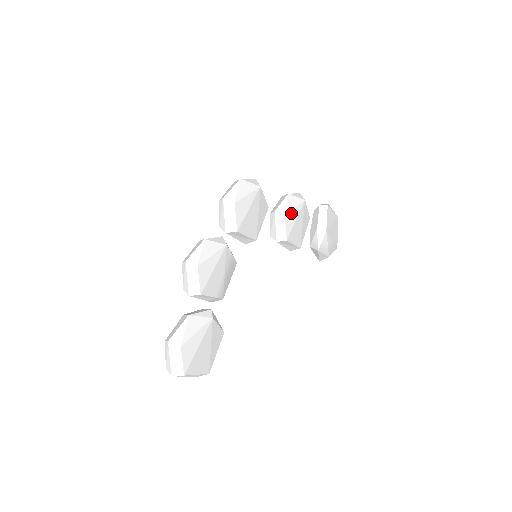
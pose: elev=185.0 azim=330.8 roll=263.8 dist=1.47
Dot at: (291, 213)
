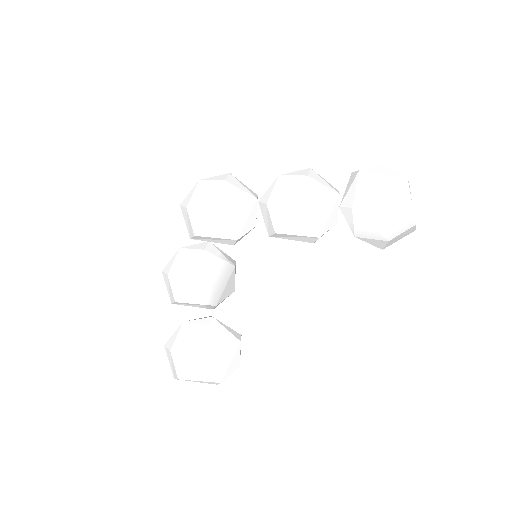
Dot at: (280, 198)
